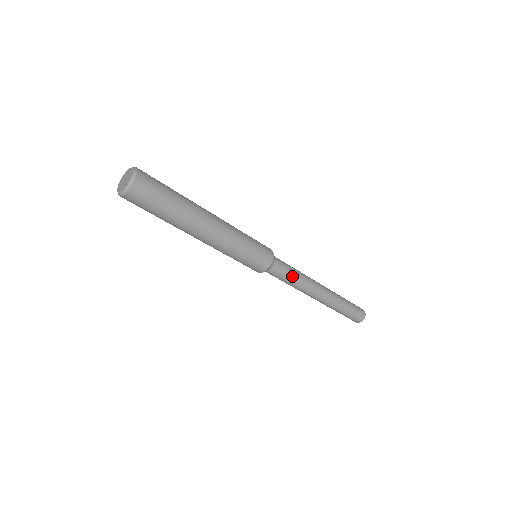
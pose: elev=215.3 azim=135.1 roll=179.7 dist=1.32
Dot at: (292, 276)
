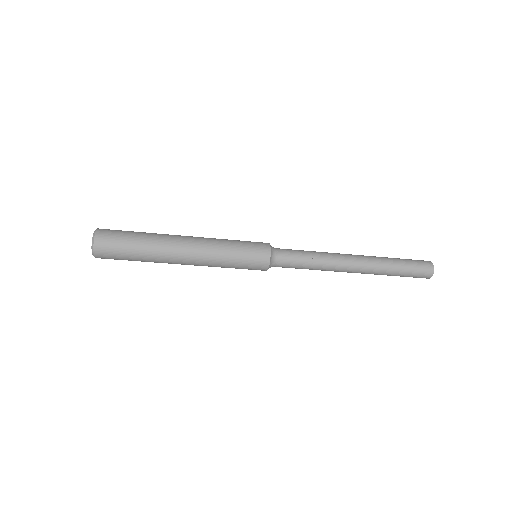
Dot at: (305, 261)
